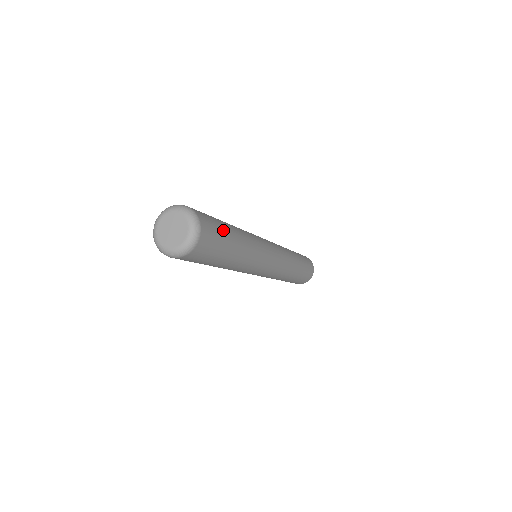
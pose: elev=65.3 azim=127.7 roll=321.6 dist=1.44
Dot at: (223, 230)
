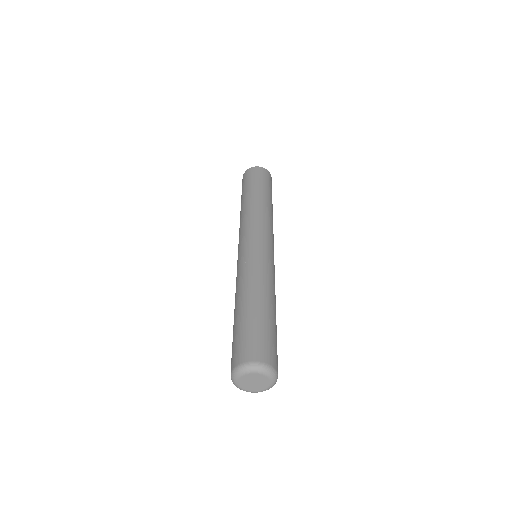
Dot at: occluded
